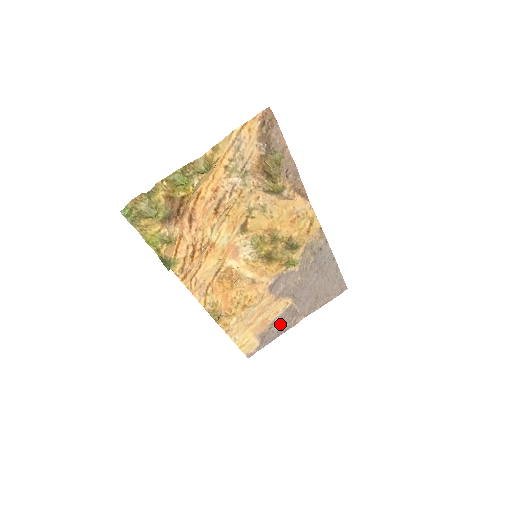
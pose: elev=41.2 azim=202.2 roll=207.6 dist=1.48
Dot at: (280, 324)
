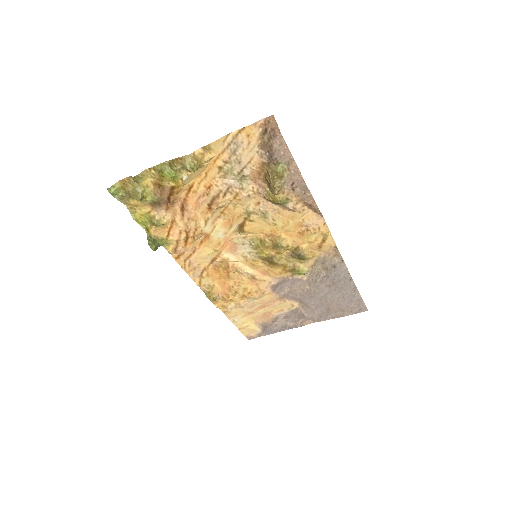
Dot at: (285, 321)
